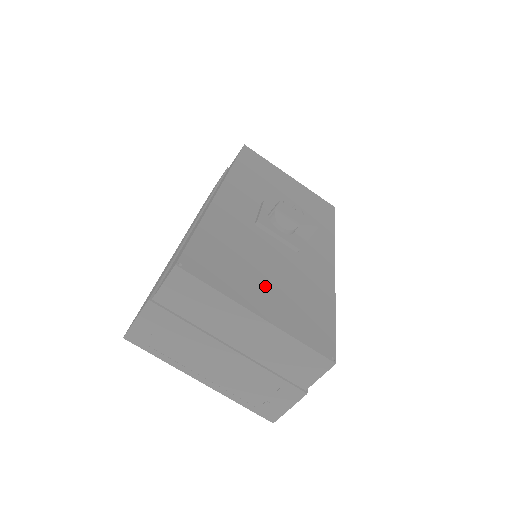
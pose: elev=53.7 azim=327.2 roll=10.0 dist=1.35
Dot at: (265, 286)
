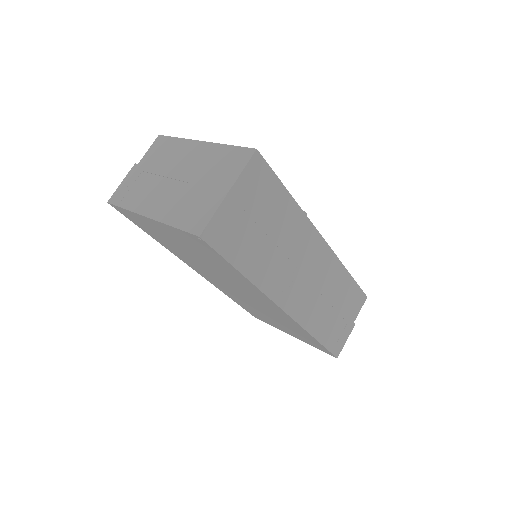
Dot at: occluded
